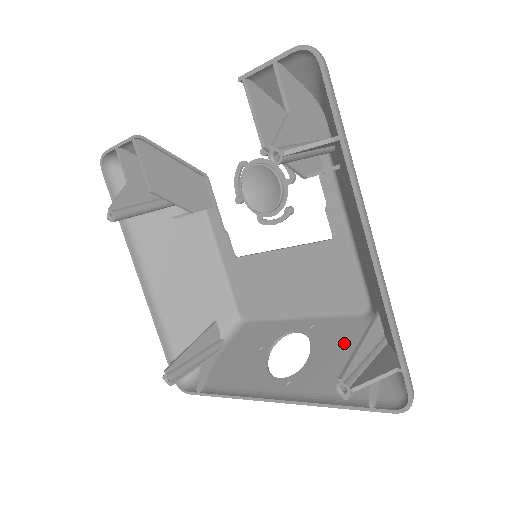
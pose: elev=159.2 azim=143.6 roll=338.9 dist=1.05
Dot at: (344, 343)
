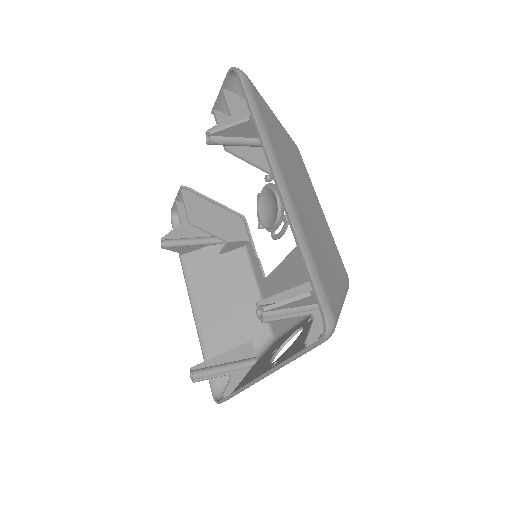
Dot at: occluded
